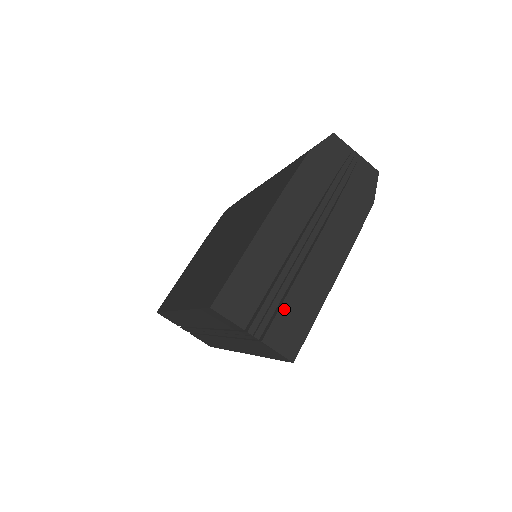
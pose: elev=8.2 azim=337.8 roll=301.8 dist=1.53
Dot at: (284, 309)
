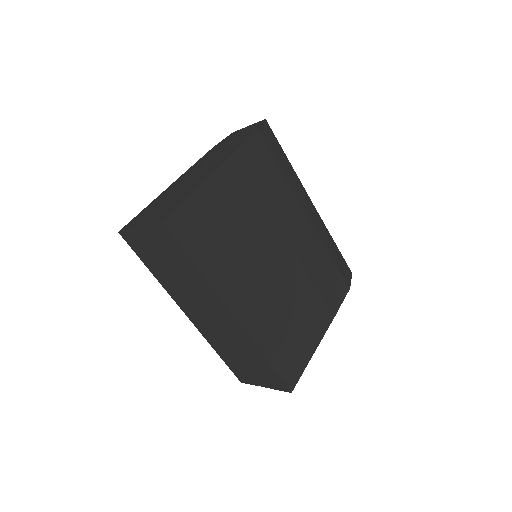
Dot at: (167, 205)
